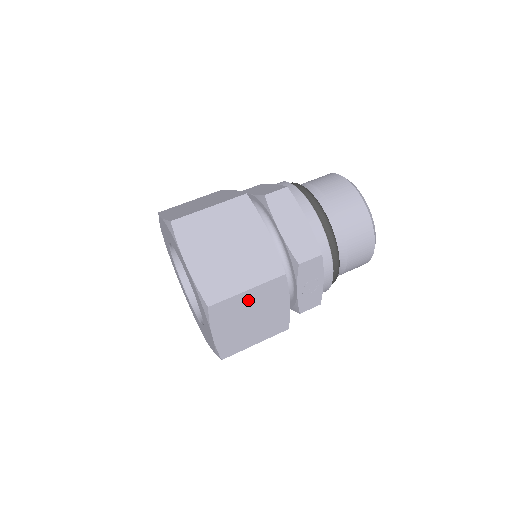
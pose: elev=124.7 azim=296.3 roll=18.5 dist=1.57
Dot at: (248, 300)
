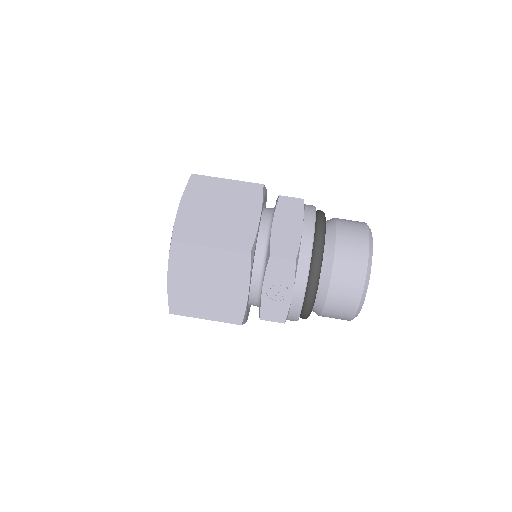
Dot at: (209, 259)
